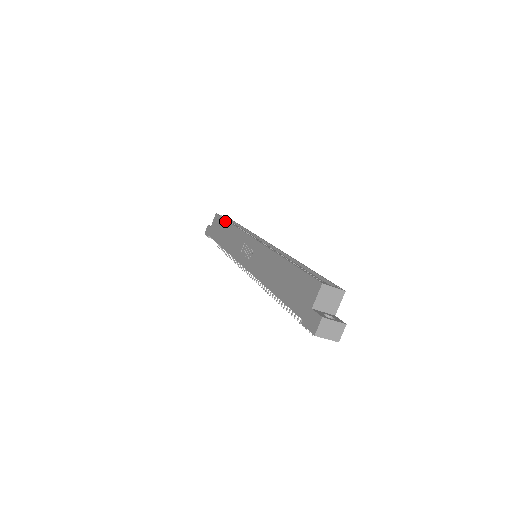
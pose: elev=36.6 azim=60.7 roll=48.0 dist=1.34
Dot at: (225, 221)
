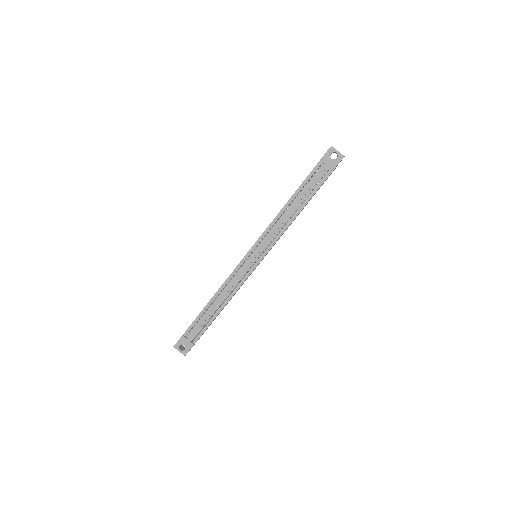
Dot at: occluded
